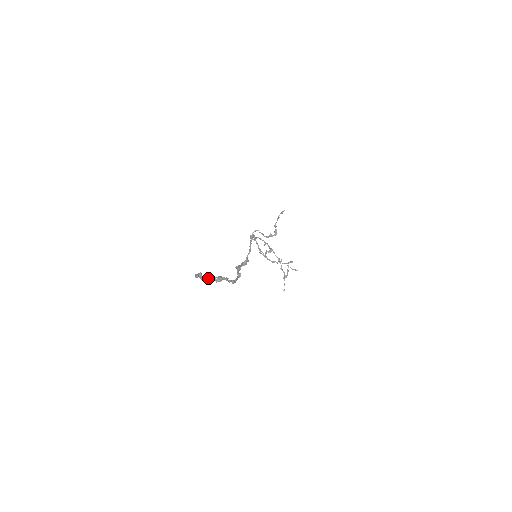
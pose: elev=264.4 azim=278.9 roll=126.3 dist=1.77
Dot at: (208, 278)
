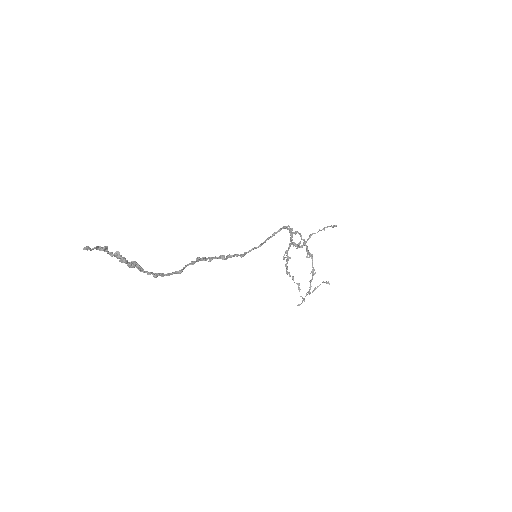
Dot at: (117, 256)
